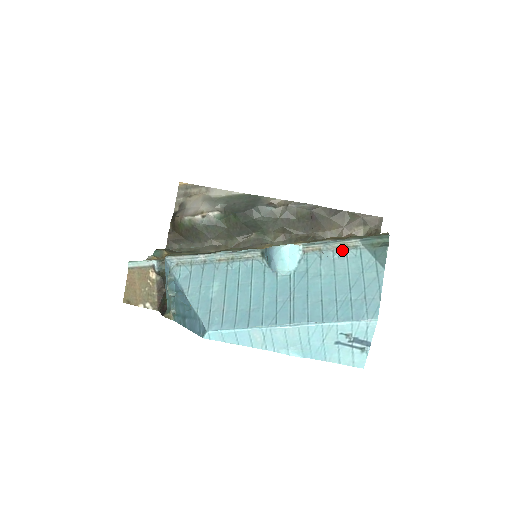
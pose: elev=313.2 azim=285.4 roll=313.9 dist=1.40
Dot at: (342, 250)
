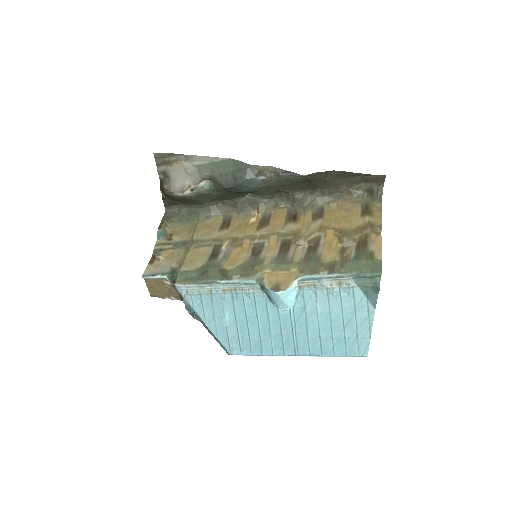
Dot at: (335, 288)
